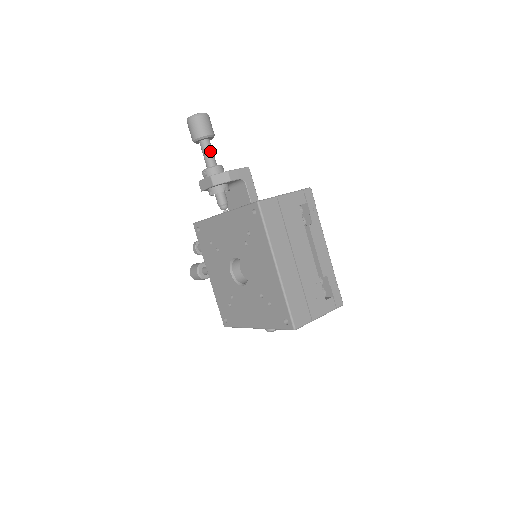
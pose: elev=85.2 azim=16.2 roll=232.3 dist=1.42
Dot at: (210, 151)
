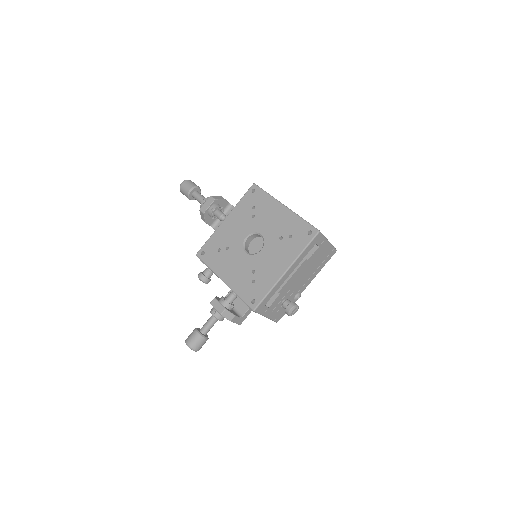
Dot at: (202, 195)
